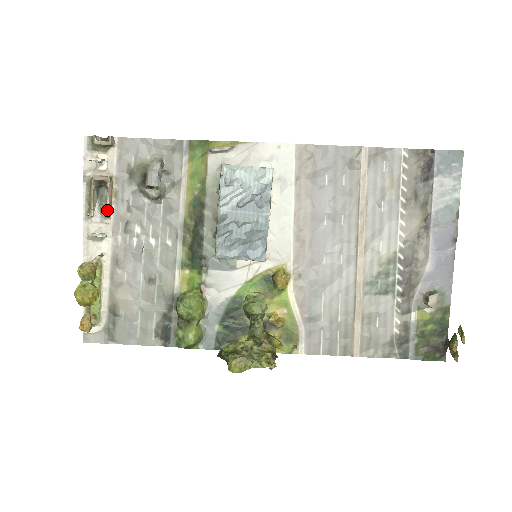
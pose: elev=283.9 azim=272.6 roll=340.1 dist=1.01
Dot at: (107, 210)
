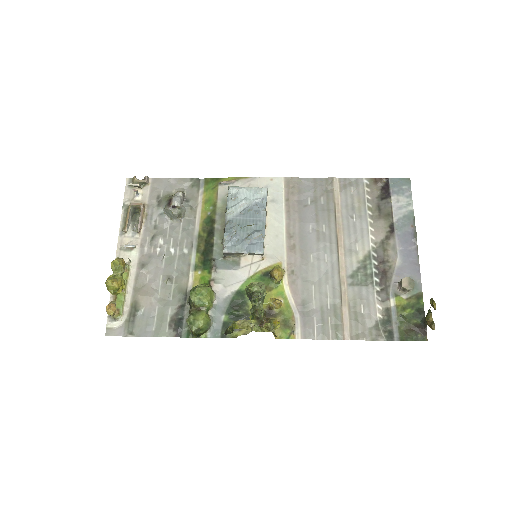
Dot at: (138, 226)
